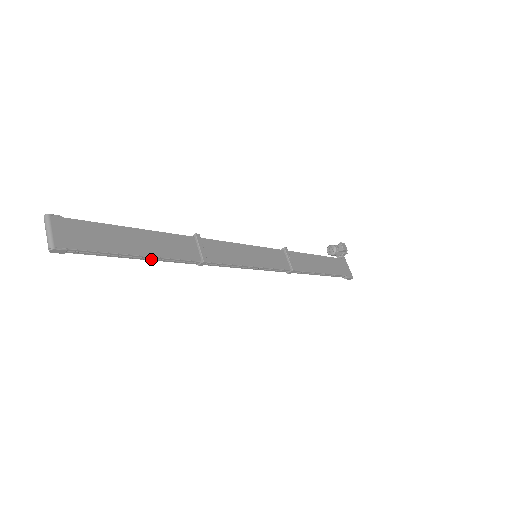
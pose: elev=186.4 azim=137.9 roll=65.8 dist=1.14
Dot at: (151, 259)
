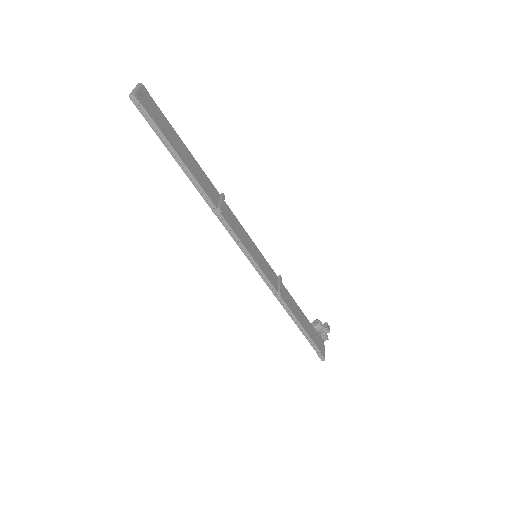
Dot at: (185, 170)
